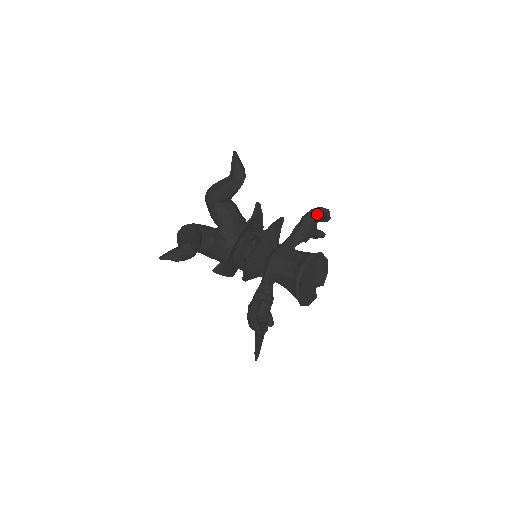
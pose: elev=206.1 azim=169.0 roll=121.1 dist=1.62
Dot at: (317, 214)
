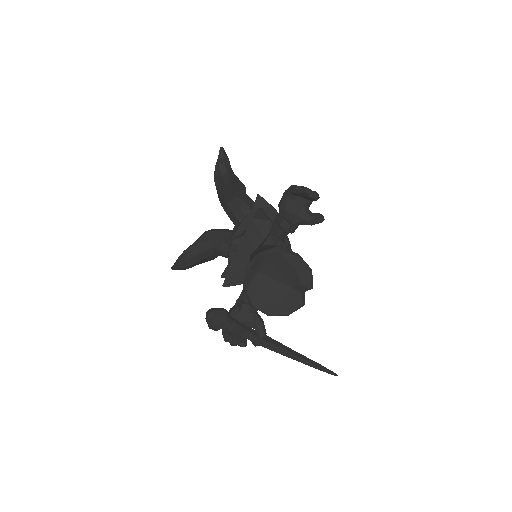
Dot at: (289, 195)
